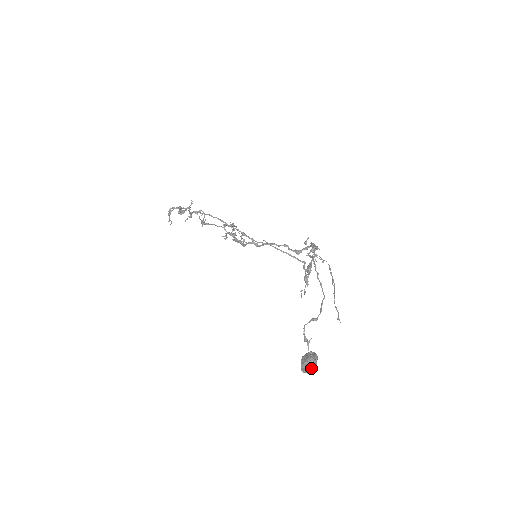
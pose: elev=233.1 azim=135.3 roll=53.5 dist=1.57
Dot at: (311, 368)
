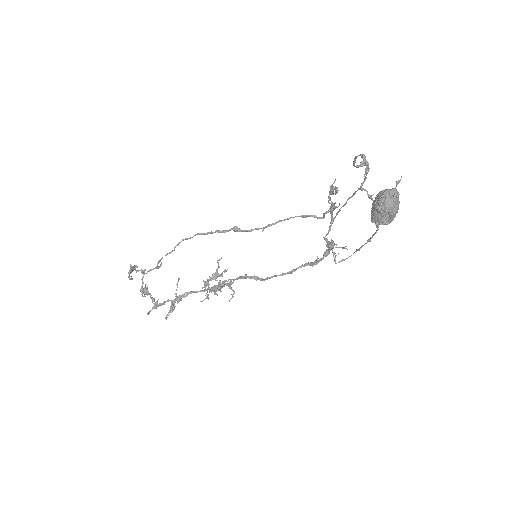
Dot at: (392, 191)
